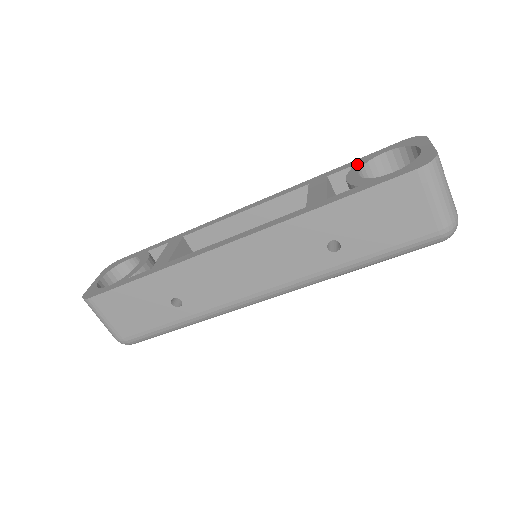
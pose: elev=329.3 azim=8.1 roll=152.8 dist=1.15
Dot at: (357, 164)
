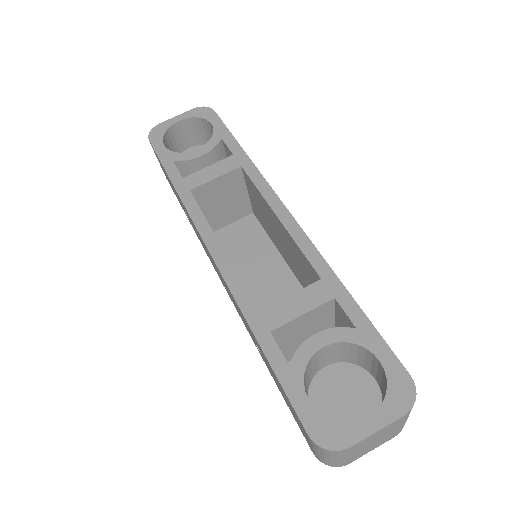
Dot at: (354, 331)
